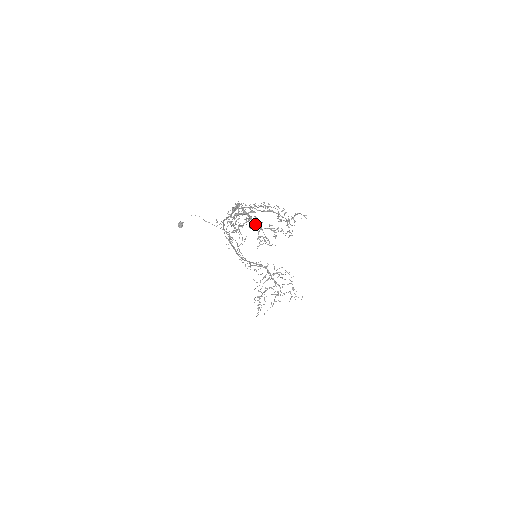
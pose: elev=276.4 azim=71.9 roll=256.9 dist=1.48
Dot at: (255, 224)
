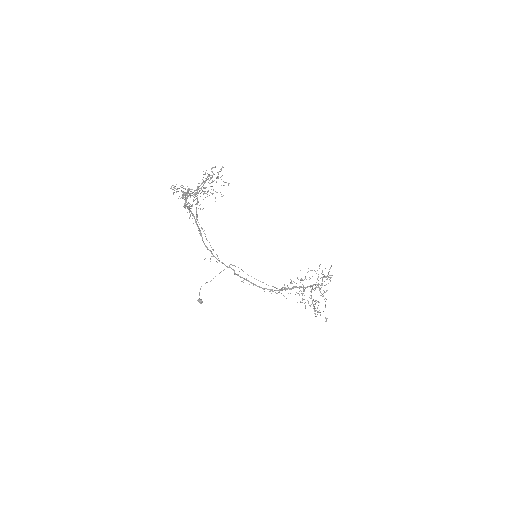
Dot at: occluded
